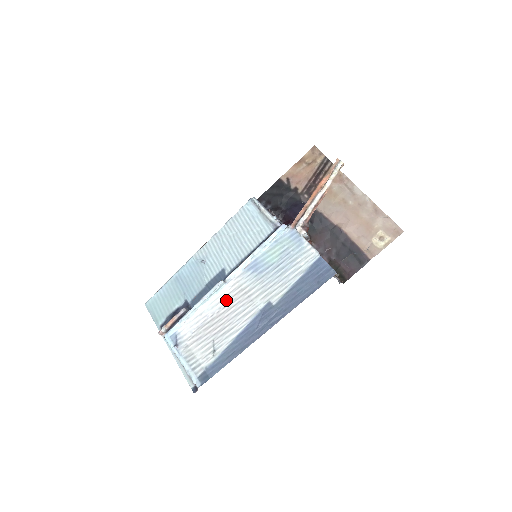
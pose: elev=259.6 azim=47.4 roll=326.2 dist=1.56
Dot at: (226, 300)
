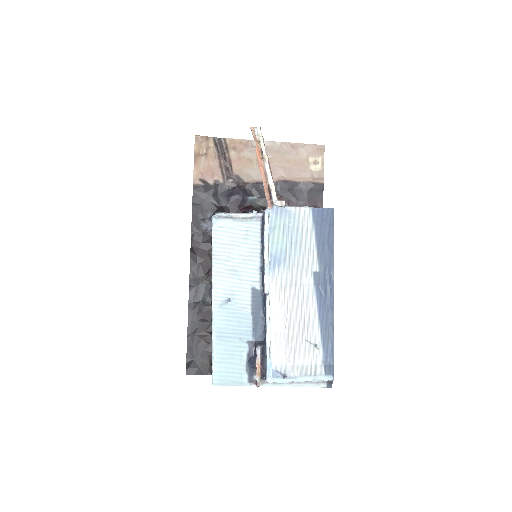
Dot at: (283, 305)
